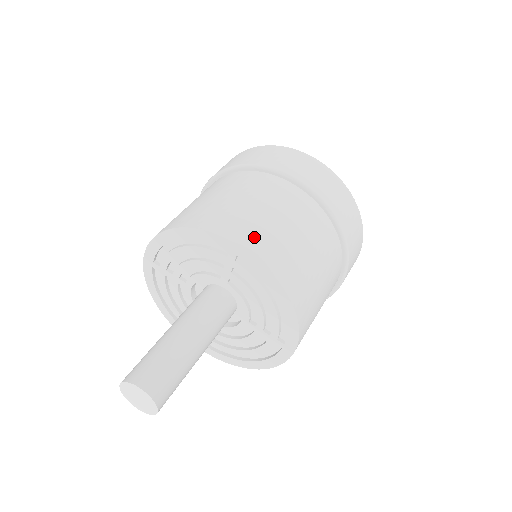
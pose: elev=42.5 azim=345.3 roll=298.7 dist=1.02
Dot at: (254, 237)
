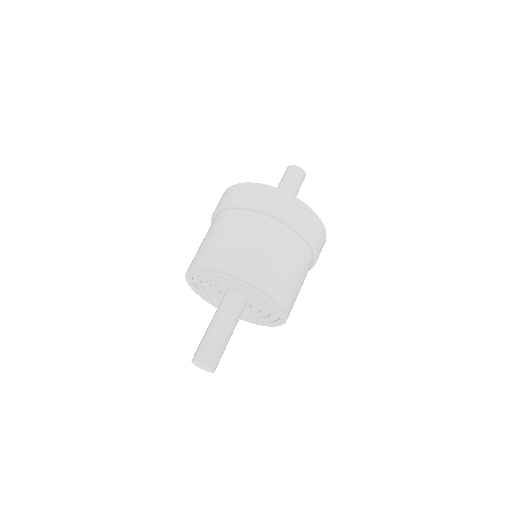
Dot at: (244, 266)
